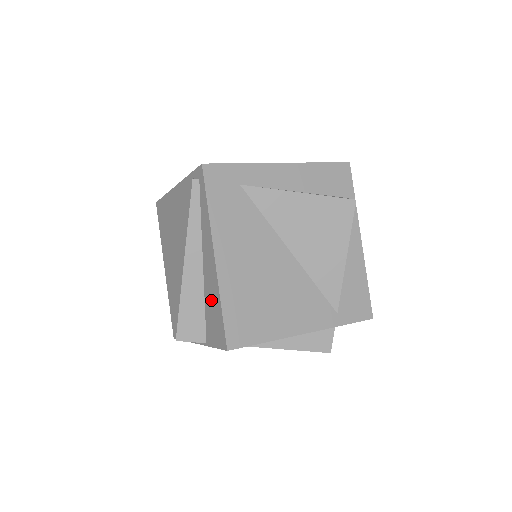
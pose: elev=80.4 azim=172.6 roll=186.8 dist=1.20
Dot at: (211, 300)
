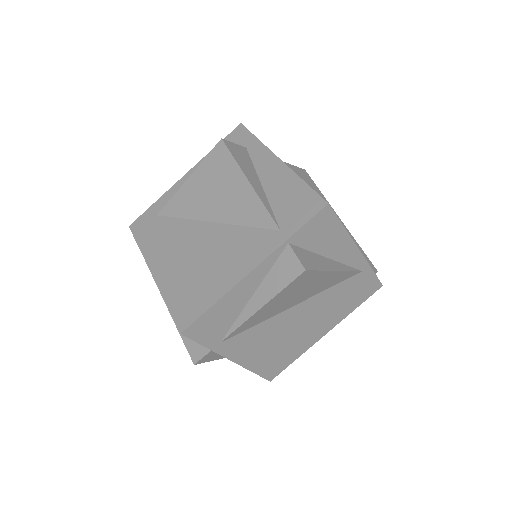
Dot at: occluded
